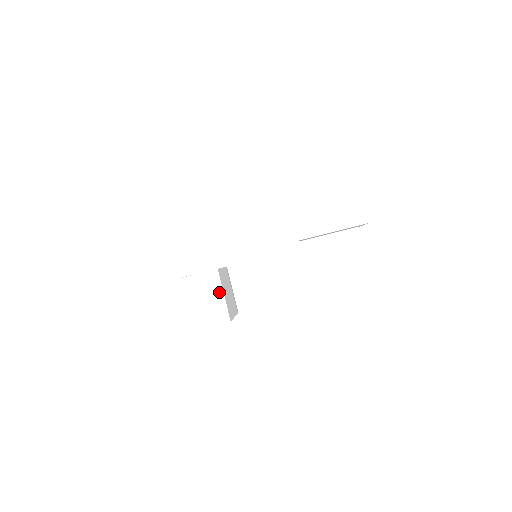
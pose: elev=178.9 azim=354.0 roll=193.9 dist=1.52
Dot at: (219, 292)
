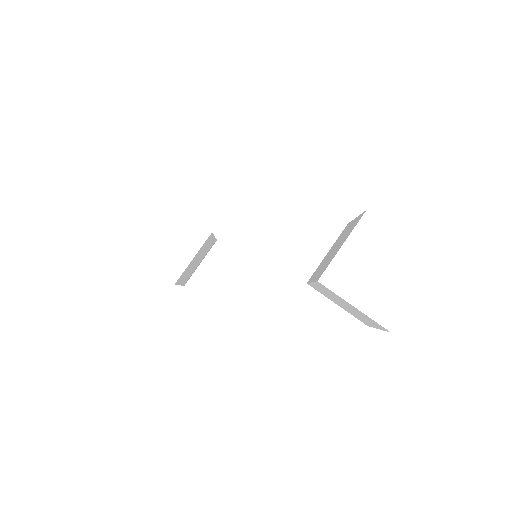
Dot at: (192, 251)
